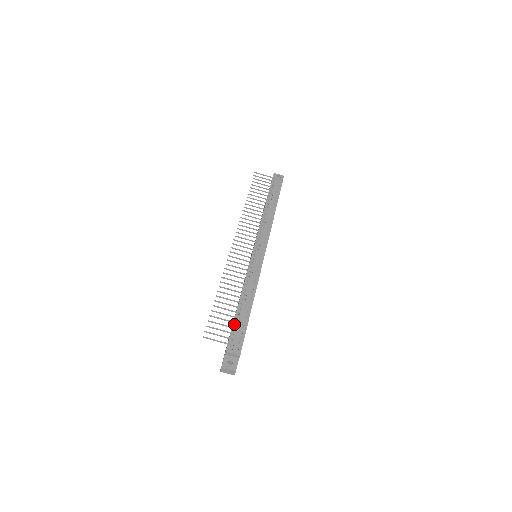
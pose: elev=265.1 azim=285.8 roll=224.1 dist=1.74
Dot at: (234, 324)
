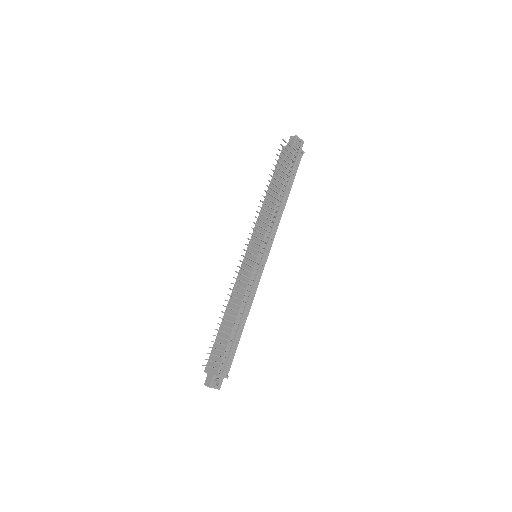
Dot at: (228, 345)
